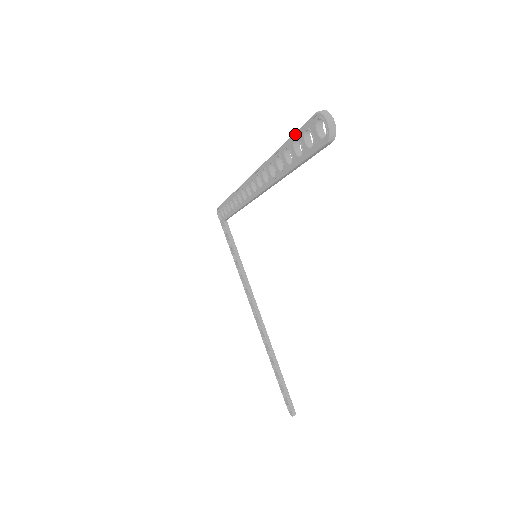
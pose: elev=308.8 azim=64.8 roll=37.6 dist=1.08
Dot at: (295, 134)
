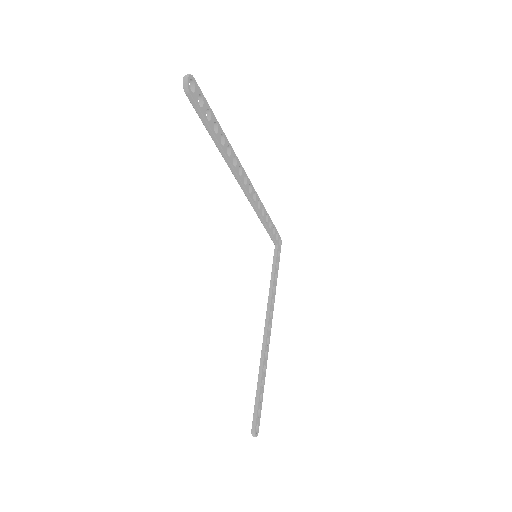
Dot at: occluded
